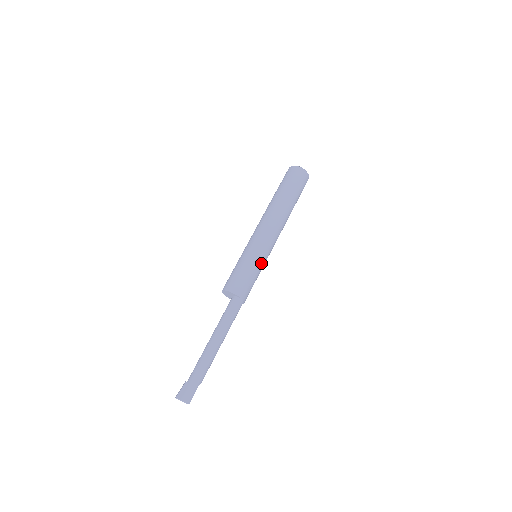
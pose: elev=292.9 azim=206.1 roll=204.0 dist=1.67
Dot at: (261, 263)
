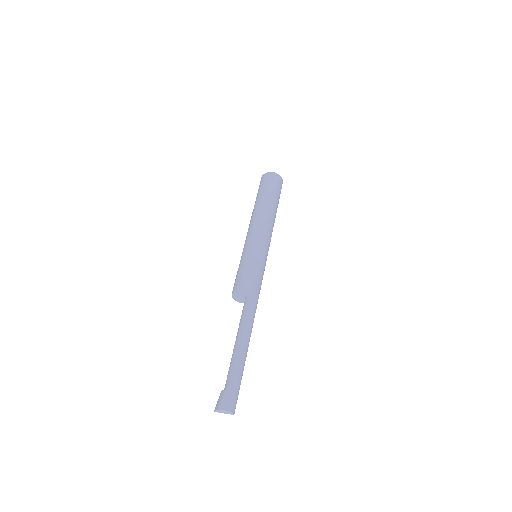
Dot at: (265, 262)
